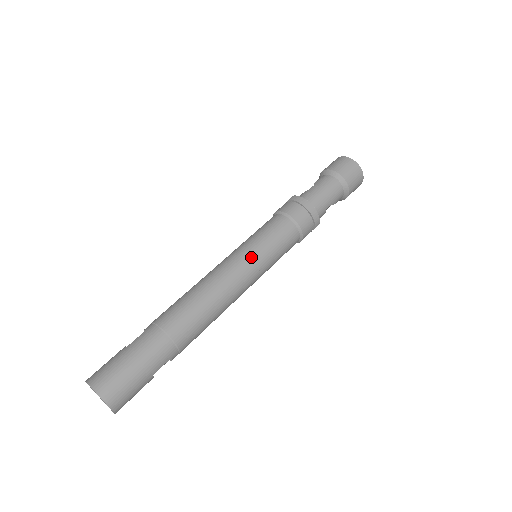
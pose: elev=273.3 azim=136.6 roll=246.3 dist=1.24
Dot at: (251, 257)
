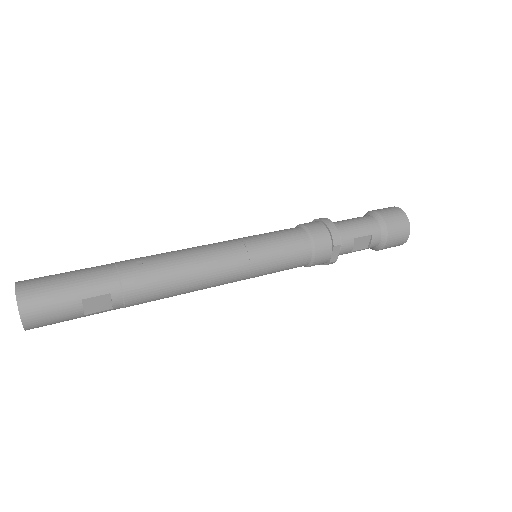
Dot at: (243, 241)
